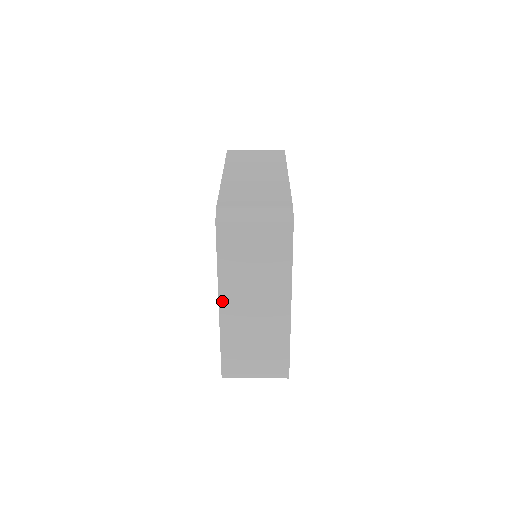
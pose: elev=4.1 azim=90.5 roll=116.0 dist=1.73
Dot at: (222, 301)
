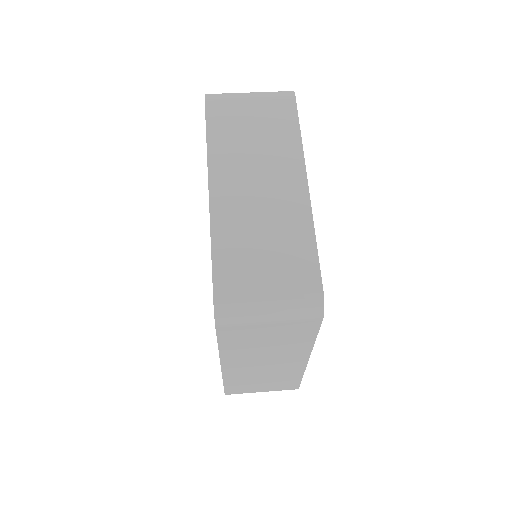
Dot at: (225, 365)
